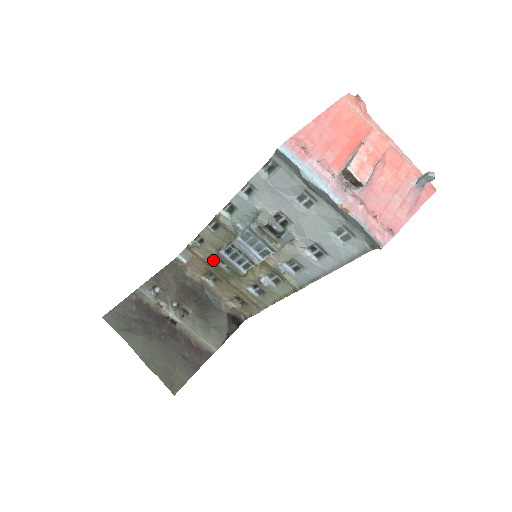
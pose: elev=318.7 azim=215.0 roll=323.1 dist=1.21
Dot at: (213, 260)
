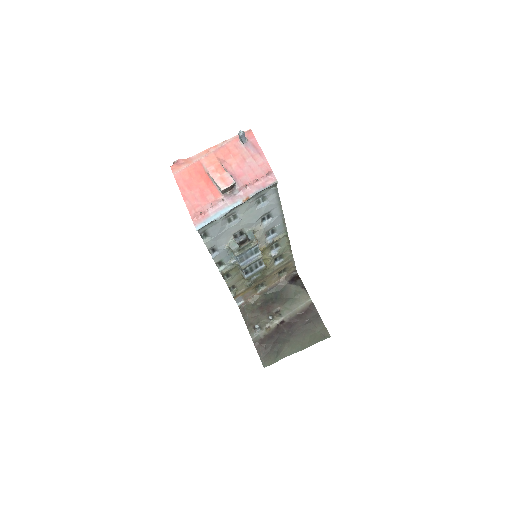
Dot at: (249, 283)
